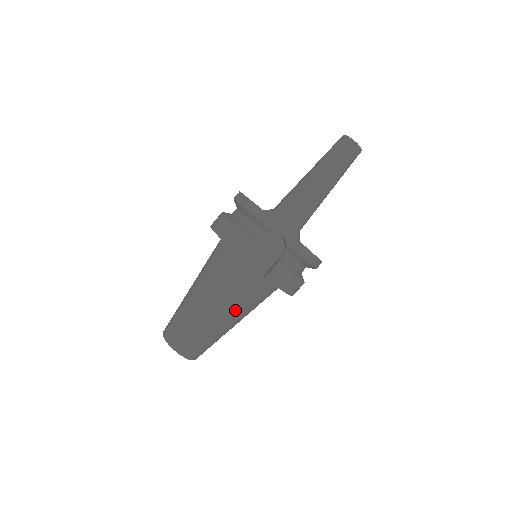
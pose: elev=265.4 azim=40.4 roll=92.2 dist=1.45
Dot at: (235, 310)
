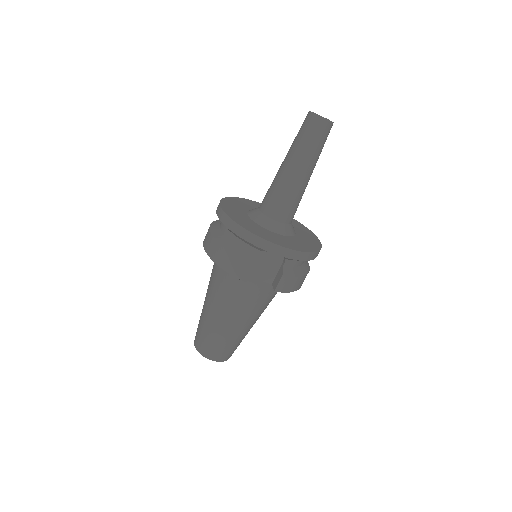
Dot at: (254, 316)
